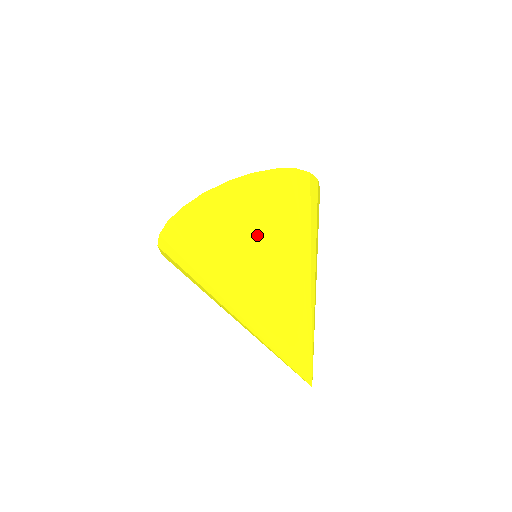
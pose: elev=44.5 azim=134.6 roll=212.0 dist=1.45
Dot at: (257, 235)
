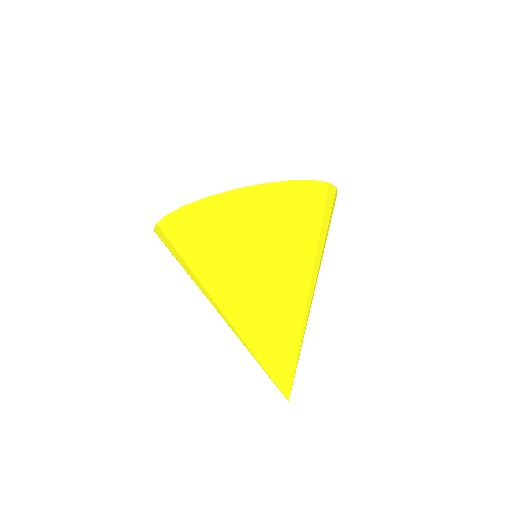
Dot at: (205, 265)
